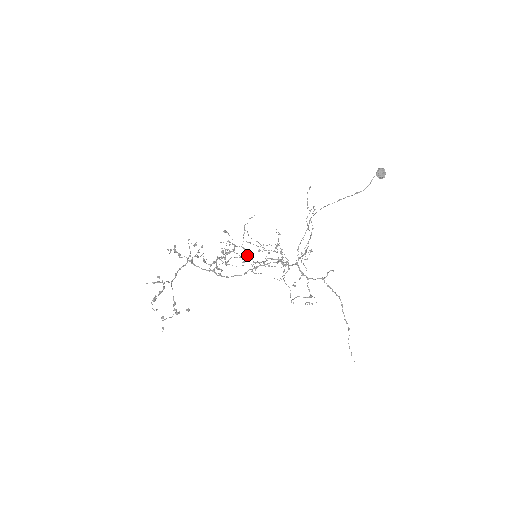
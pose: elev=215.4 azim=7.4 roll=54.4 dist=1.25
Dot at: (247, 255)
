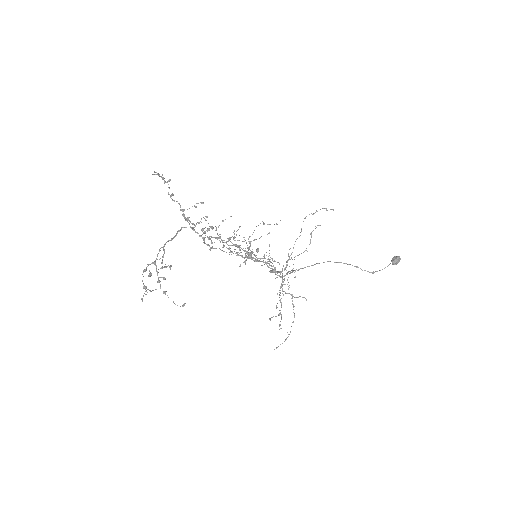
Dot at: occluded
